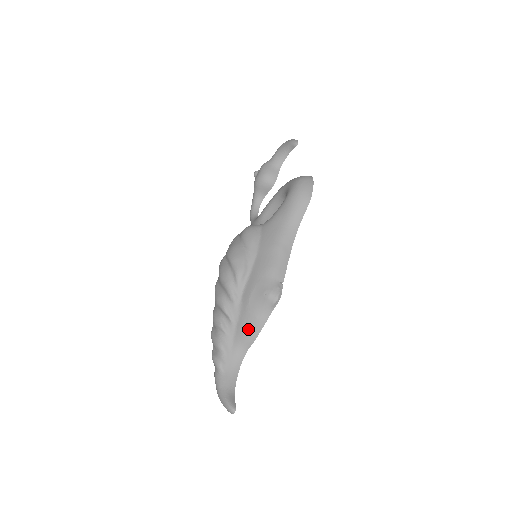
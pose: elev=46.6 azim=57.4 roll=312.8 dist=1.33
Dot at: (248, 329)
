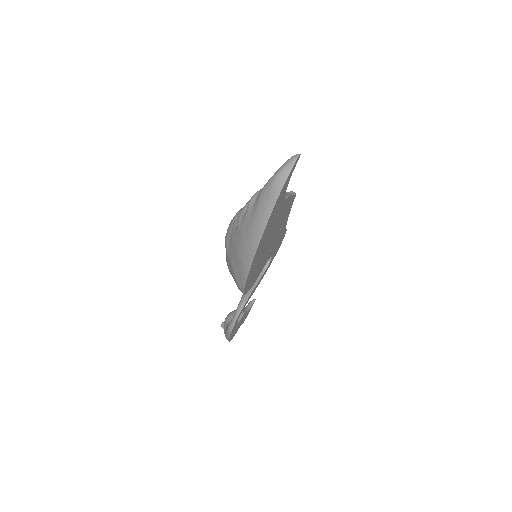
Dot at: occluded
